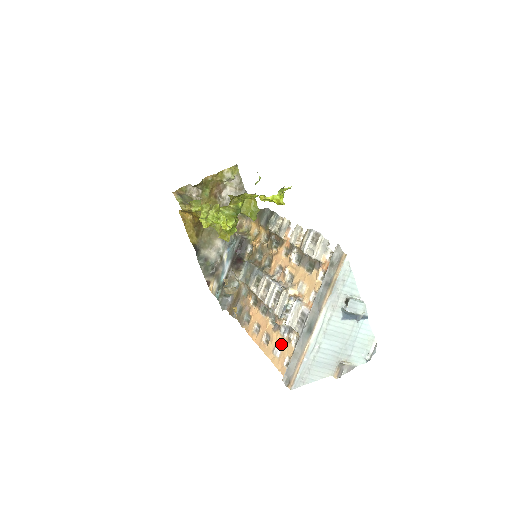
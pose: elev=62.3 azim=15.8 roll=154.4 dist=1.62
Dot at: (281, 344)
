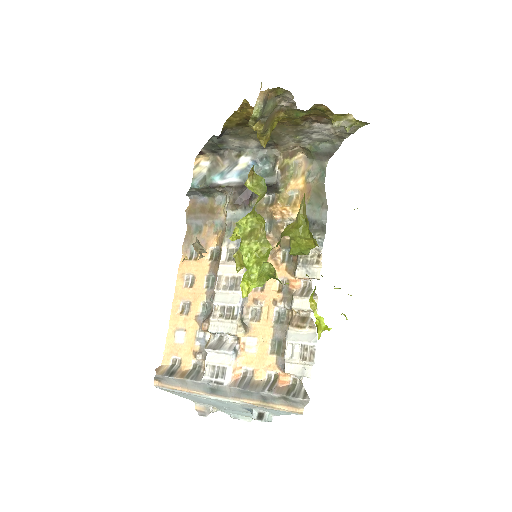
Dot at: (188, 340)
